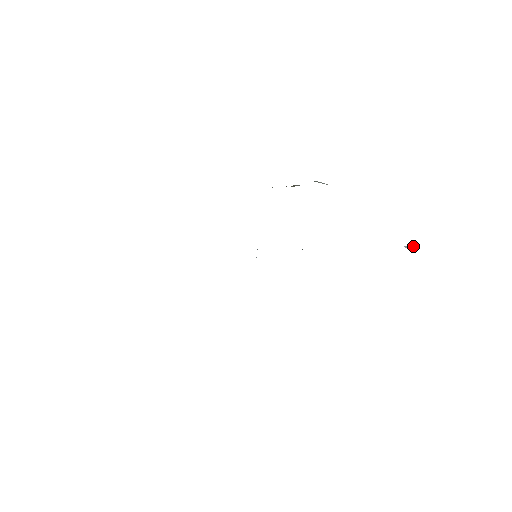
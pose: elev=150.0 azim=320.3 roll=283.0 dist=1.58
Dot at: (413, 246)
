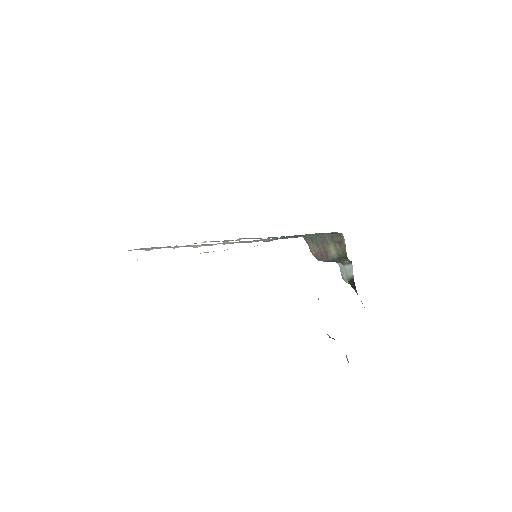
Dot at: (348, 361)
